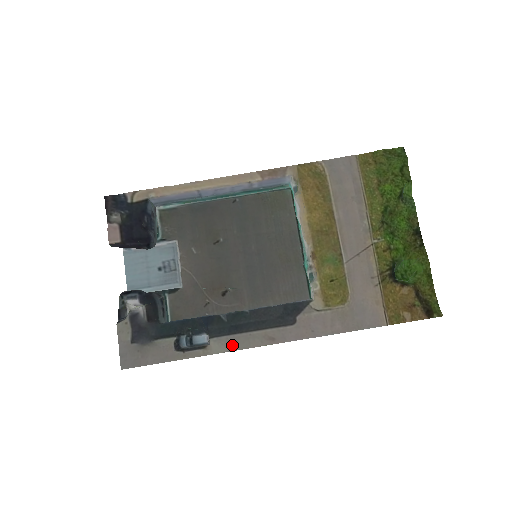
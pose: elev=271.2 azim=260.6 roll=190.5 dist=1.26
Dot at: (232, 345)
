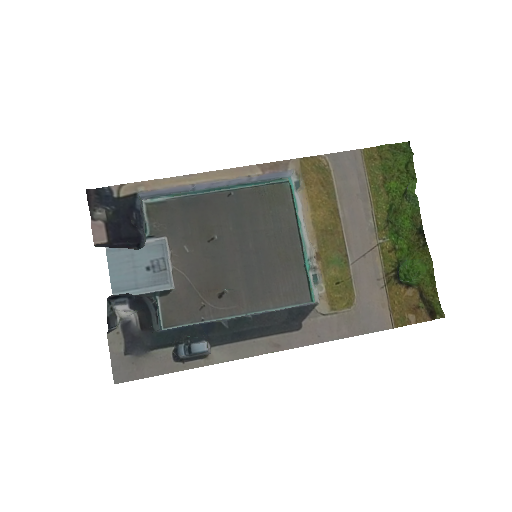
Dot at: (235, 353)
